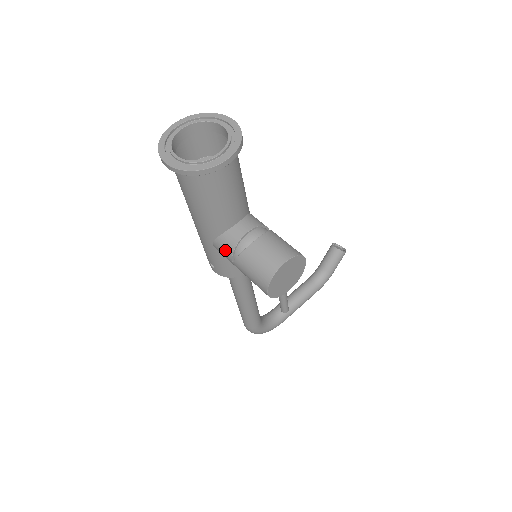
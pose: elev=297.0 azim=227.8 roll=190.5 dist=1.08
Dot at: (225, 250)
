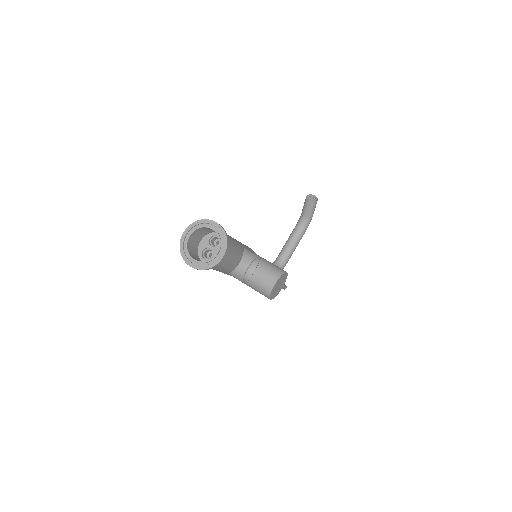
Dot at: (238, 279)
